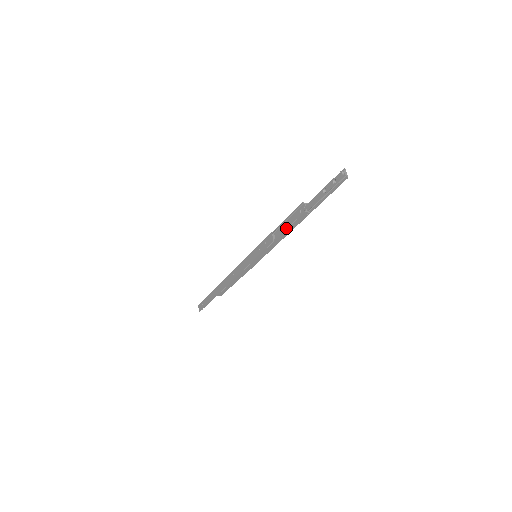
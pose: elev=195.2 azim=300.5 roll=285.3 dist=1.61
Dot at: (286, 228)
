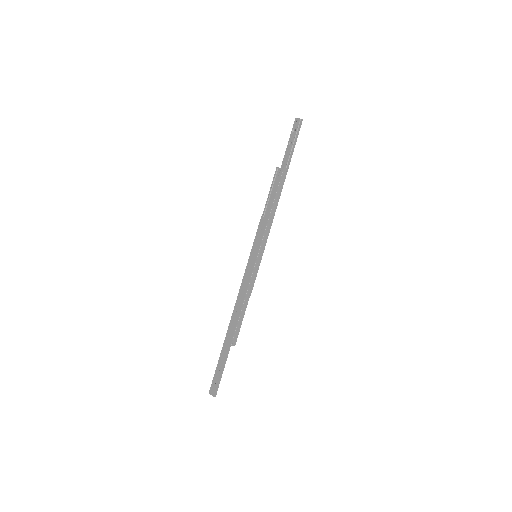
Dot at: (274, 196)
